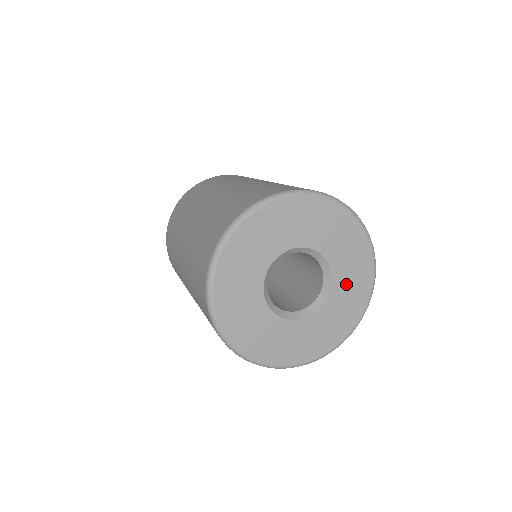
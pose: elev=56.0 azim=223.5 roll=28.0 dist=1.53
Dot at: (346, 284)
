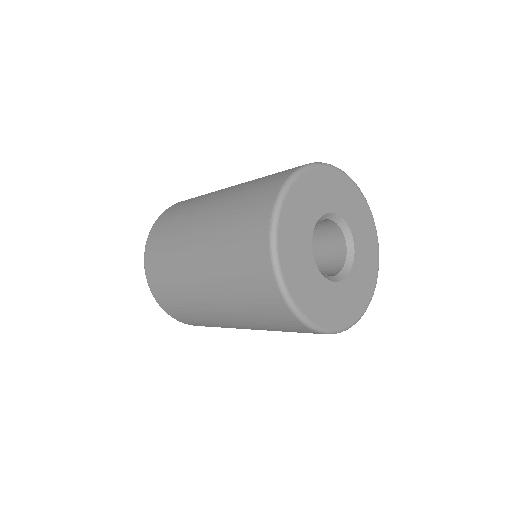
Dot at: (362, 238)
